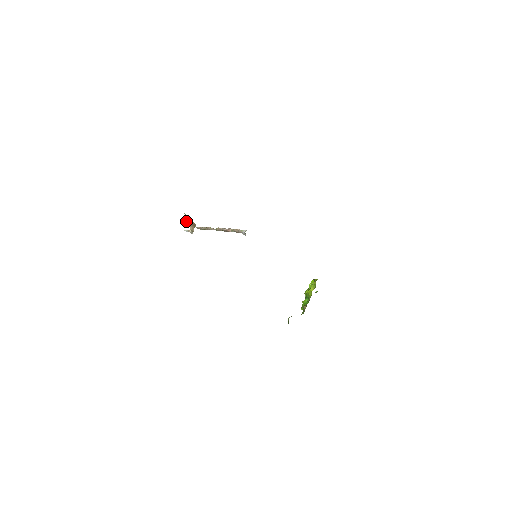
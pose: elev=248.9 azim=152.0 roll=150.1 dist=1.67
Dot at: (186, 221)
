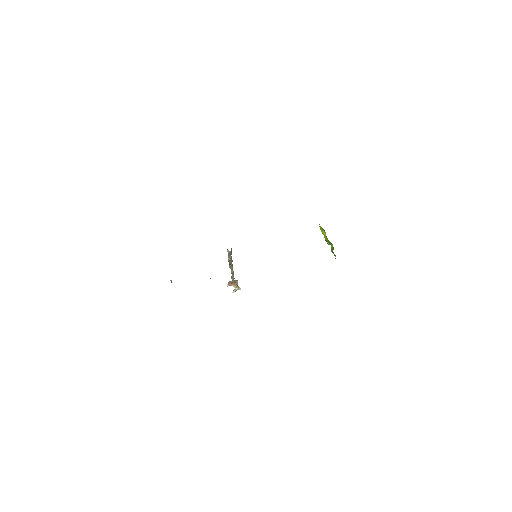
Dot at: (227, 285)
